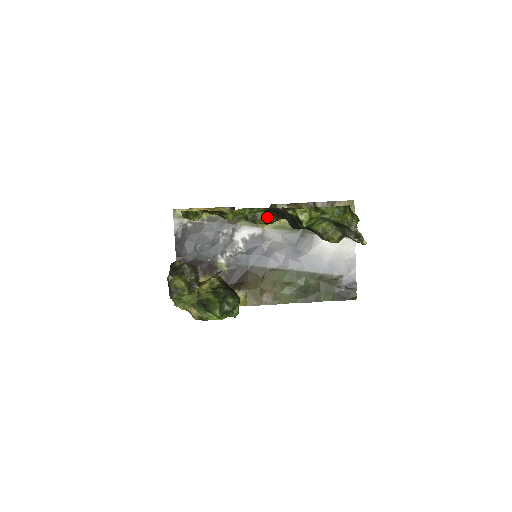
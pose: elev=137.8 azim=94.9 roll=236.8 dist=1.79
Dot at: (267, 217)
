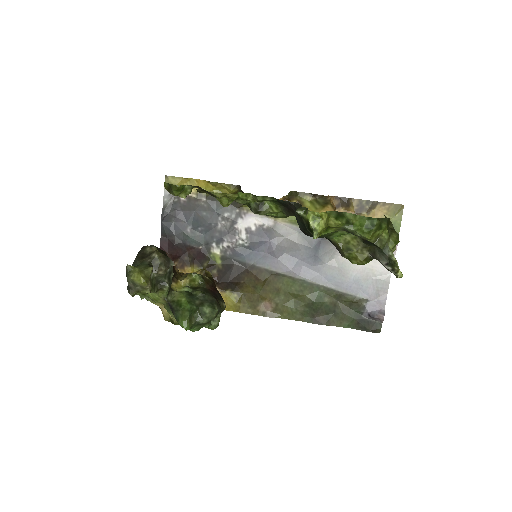
Dot at: (276, 210)
